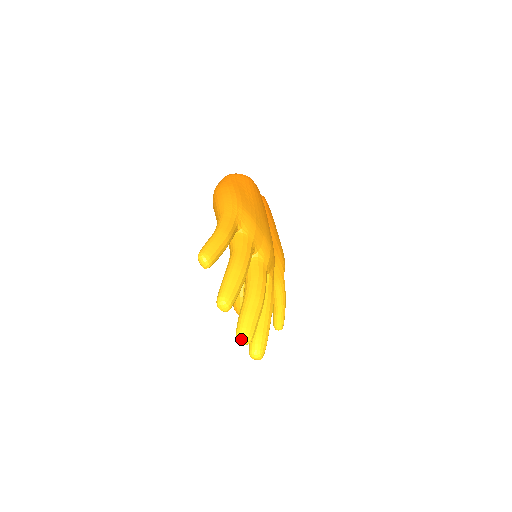
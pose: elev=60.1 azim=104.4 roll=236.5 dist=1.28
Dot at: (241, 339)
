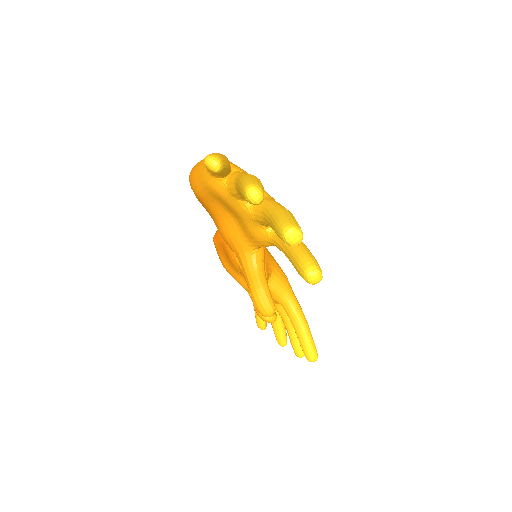
Dot at: (290, 233)
